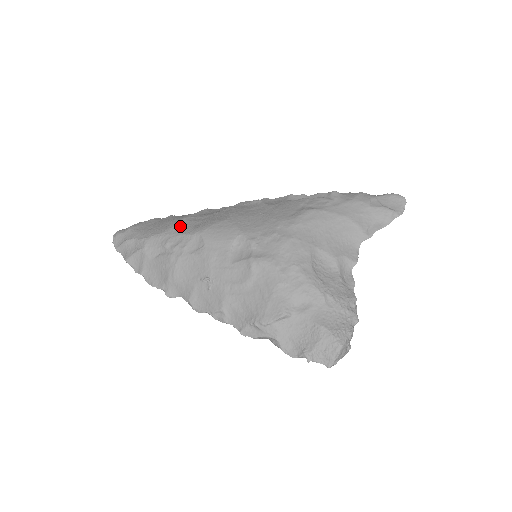
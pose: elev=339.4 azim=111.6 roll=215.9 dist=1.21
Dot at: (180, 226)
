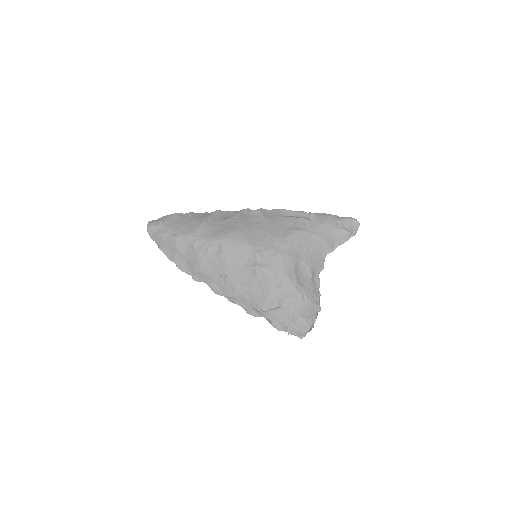
Dot at: (203, 230)
